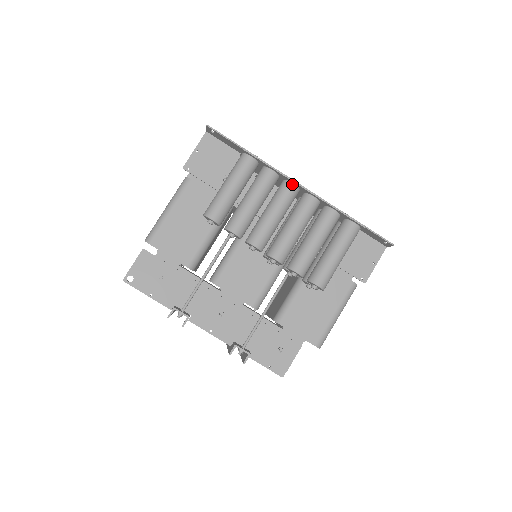
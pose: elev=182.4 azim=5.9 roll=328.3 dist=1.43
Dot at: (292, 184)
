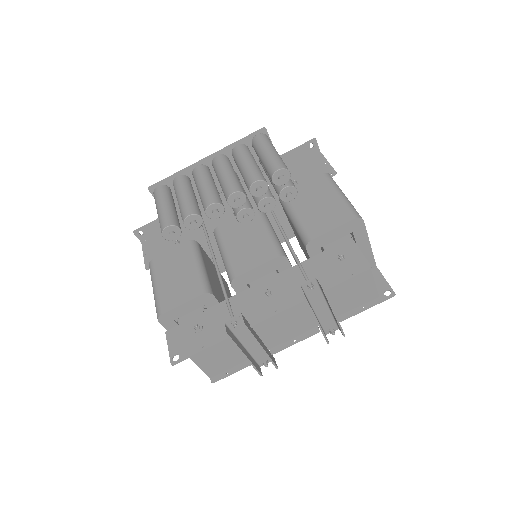
Dot at: (197, 167)
